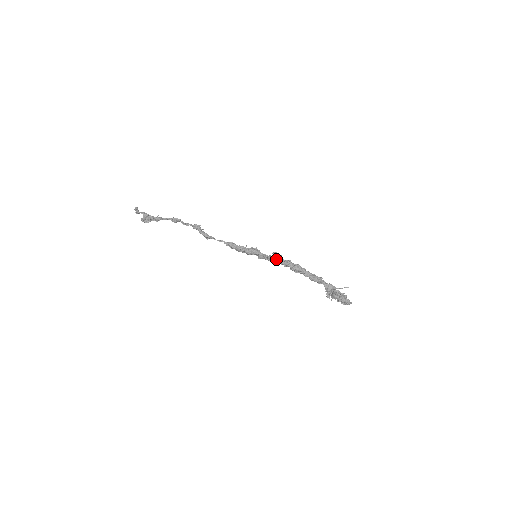
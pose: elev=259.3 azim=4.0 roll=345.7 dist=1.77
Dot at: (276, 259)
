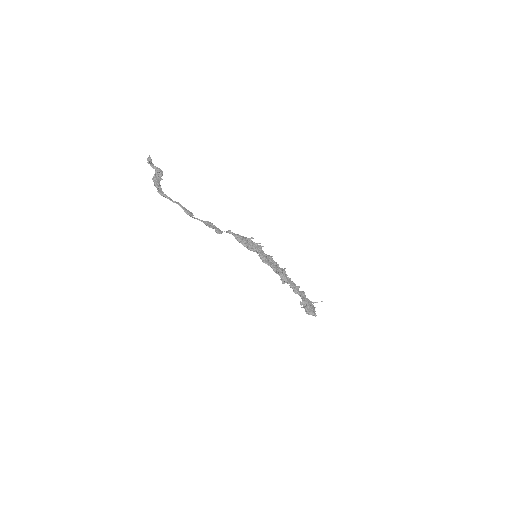
Dot at: (272, 268)
